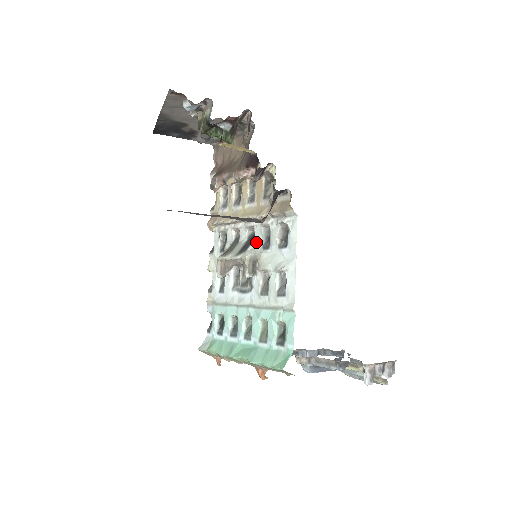
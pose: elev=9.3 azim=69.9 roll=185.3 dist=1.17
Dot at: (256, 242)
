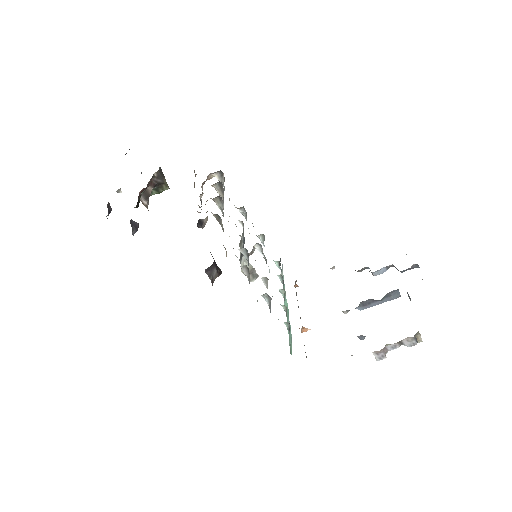
Dot at: occluded
